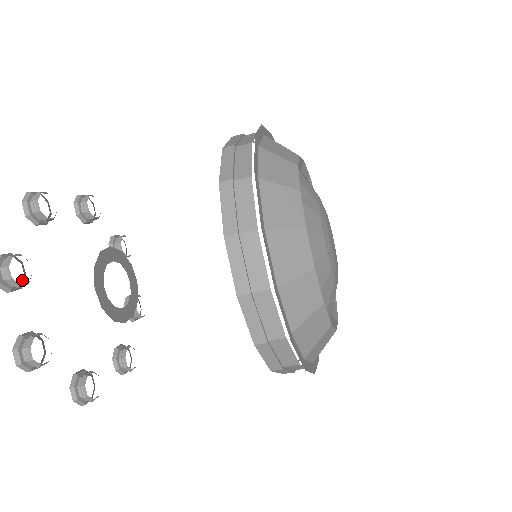
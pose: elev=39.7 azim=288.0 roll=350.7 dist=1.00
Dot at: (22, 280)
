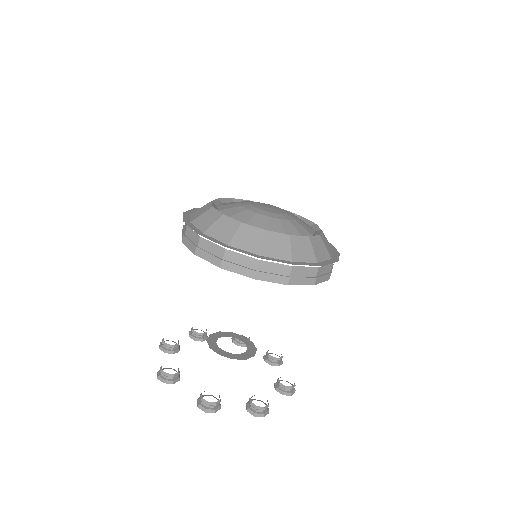
Dot at: occluded
